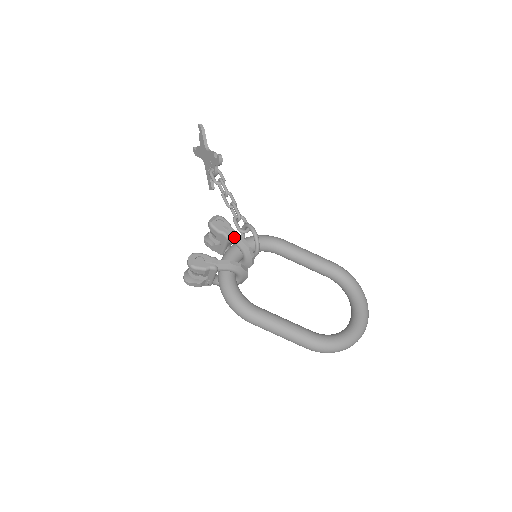
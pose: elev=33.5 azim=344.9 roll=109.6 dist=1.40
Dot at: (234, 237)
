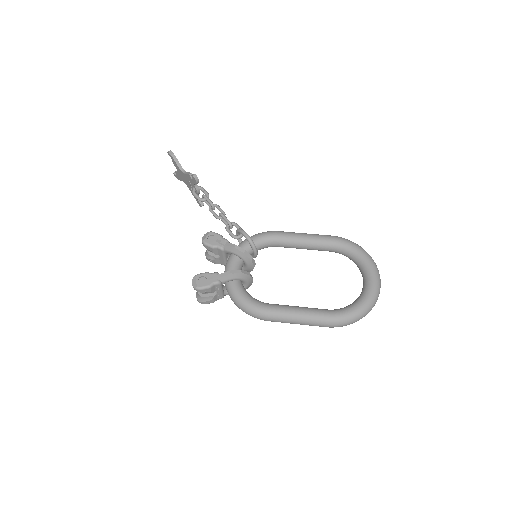
Dot at: (228, 247)
